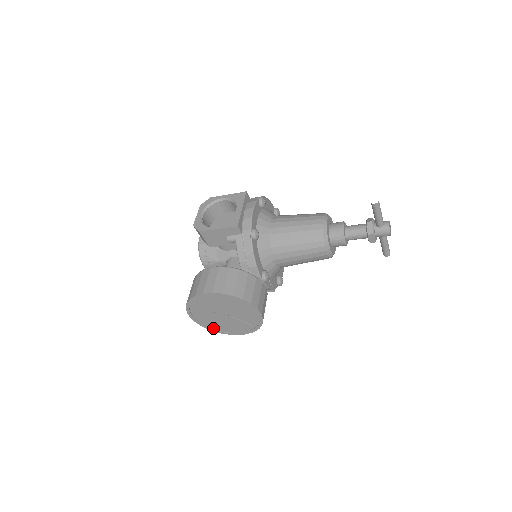
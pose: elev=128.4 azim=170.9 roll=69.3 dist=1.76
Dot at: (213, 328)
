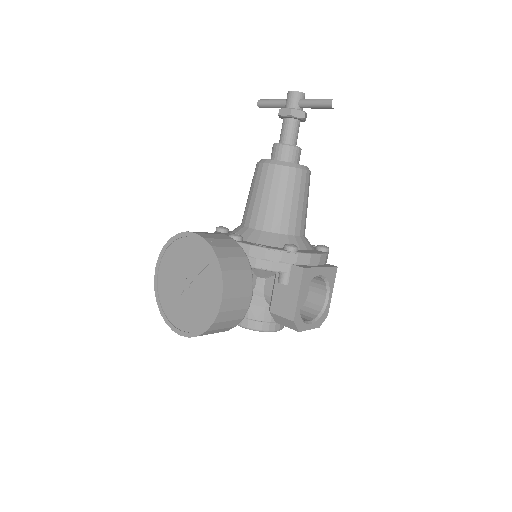
Dot at: (203, 326)
